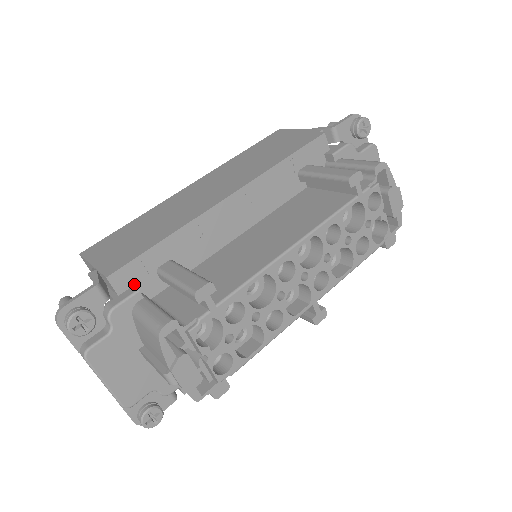
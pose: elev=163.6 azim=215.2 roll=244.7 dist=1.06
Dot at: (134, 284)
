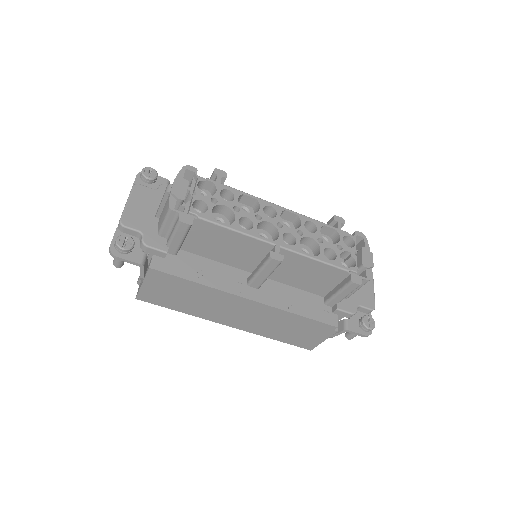
Dot at: occluded
